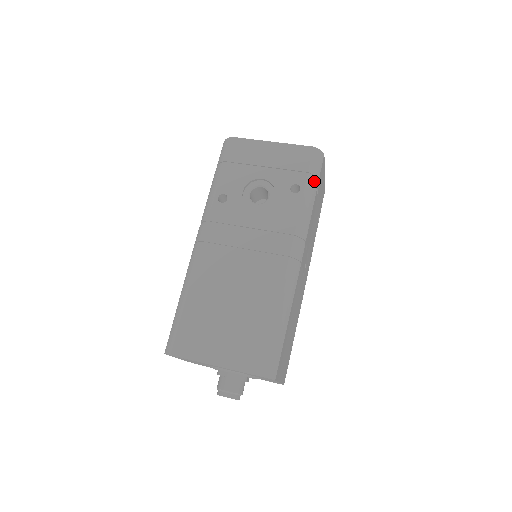
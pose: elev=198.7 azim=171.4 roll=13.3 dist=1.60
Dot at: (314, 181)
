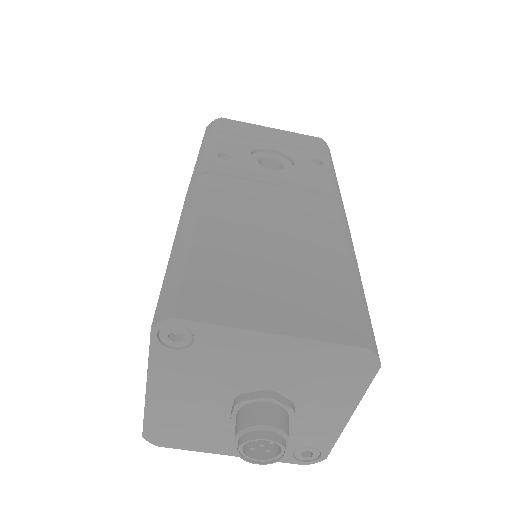
Dot at: (332, 164)
